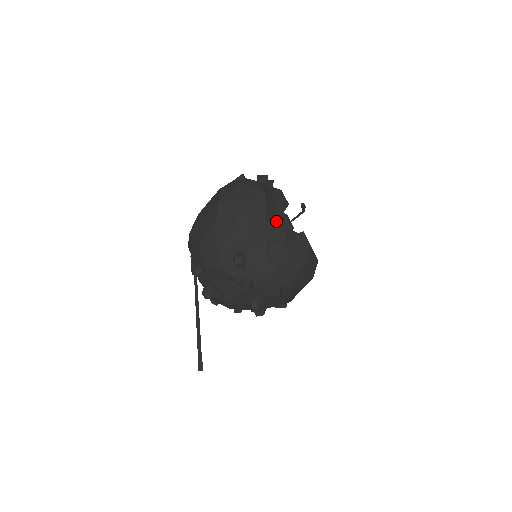
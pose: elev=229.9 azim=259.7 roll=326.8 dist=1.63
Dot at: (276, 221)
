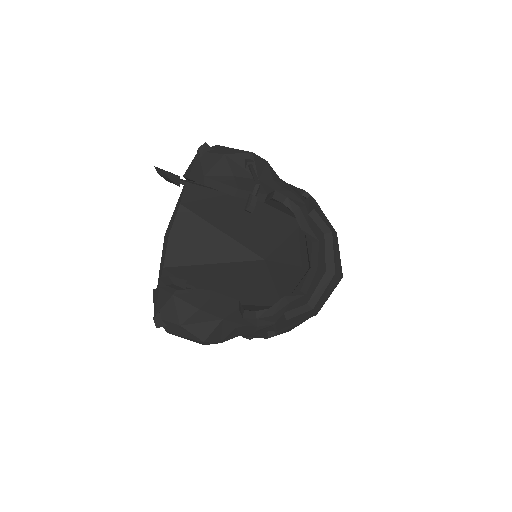
Dot at: (245, 329)
